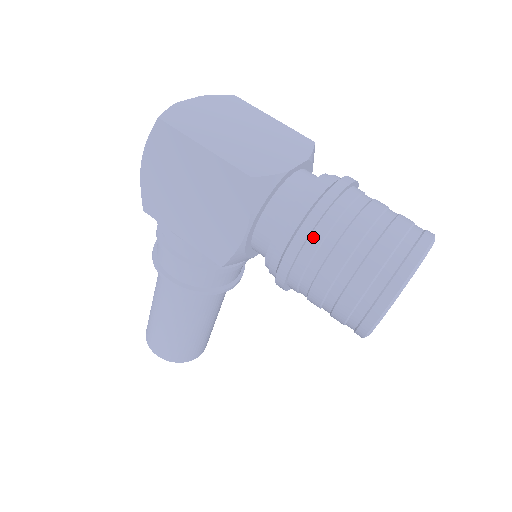
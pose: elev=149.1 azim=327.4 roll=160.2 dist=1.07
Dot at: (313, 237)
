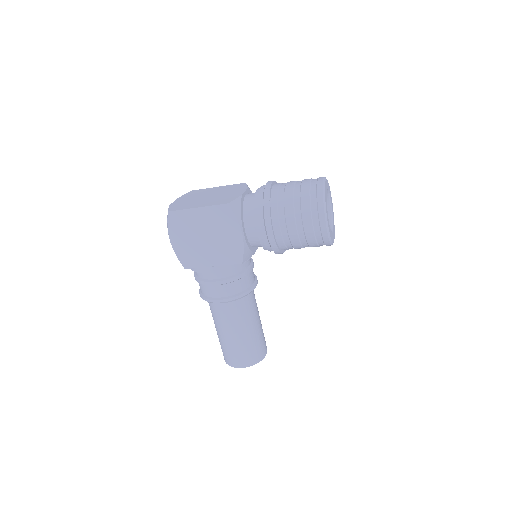
Dot at: (272, 210)
